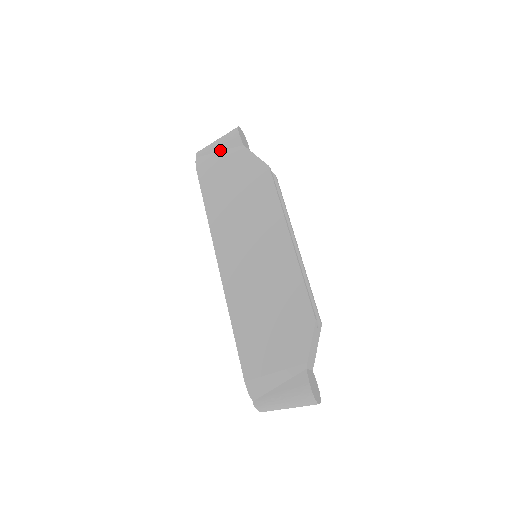
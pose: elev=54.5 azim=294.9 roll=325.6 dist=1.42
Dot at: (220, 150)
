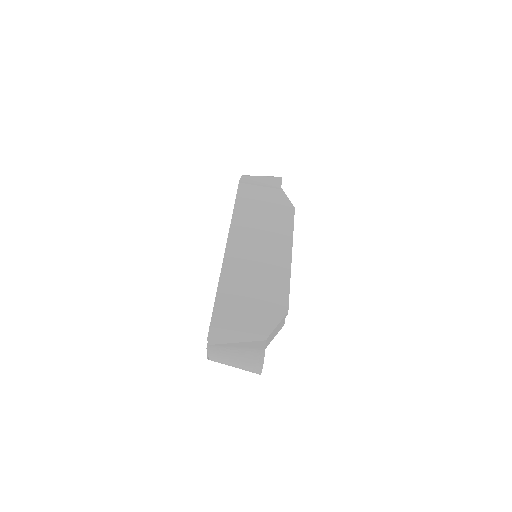
Dot at: (262, 182)
